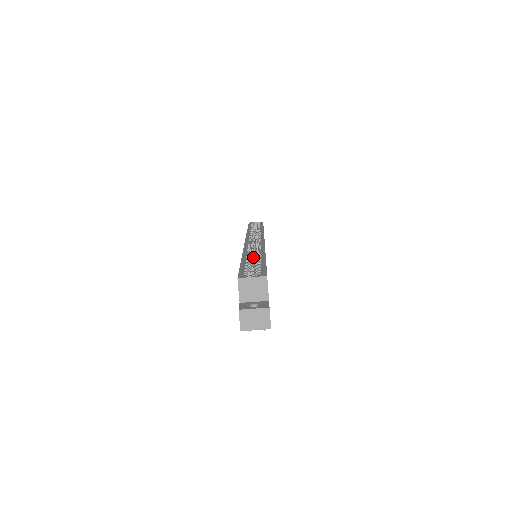
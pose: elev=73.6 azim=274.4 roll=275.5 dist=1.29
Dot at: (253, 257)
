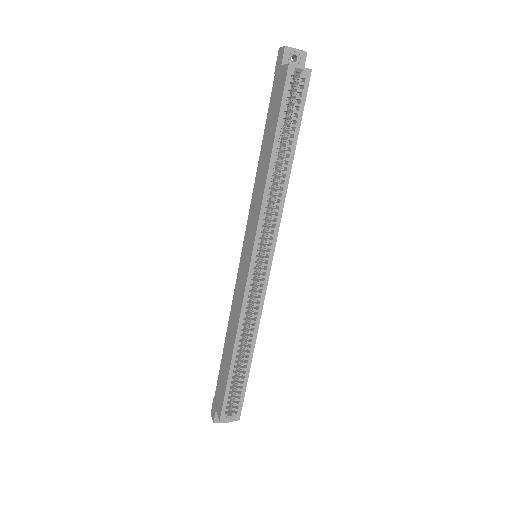
Dot at: occluded
